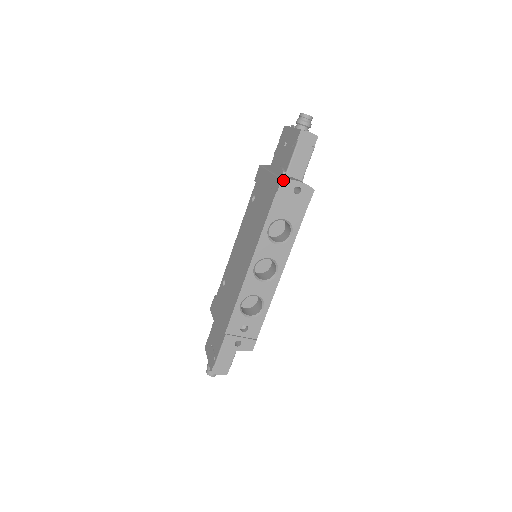
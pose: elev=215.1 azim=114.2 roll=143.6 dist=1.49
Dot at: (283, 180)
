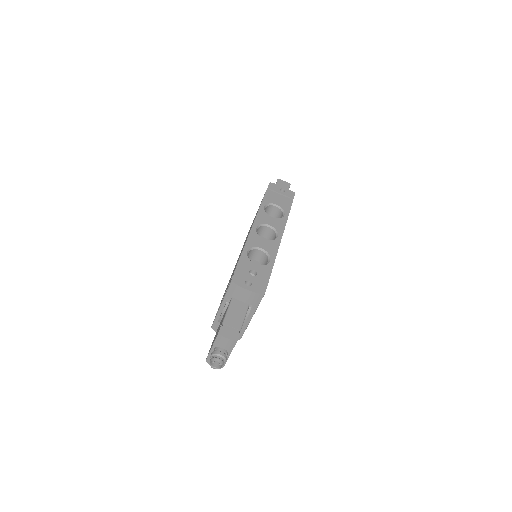
Dot at: (271, 183)
